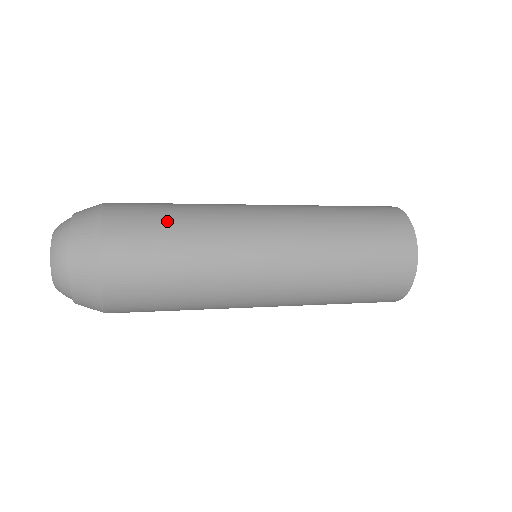
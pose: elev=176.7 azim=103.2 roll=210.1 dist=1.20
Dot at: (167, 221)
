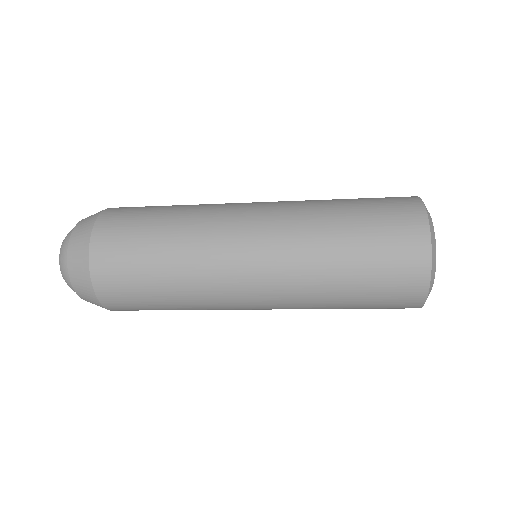
Dot at: occluded
